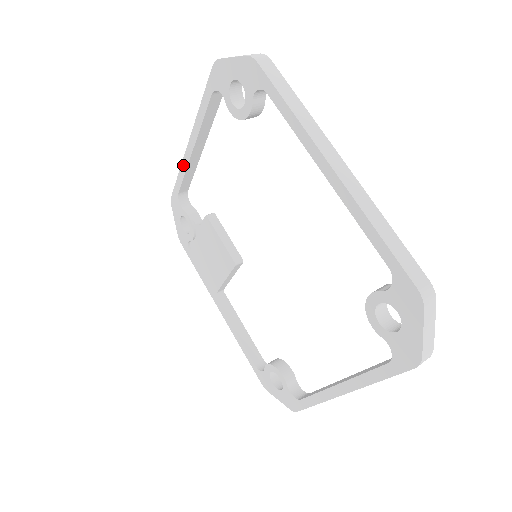
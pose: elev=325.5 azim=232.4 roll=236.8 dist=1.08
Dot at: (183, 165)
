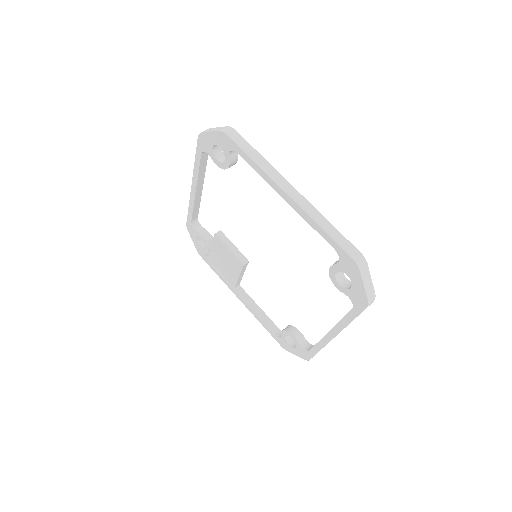
Dot at: (191, 201)
